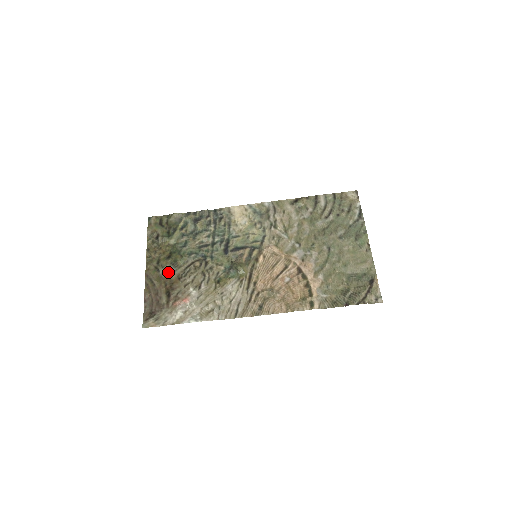
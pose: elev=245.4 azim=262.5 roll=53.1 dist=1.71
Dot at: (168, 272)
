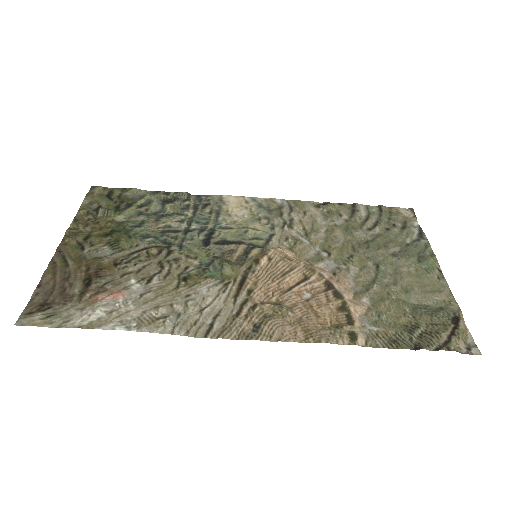
Dot at: (99, 253)
